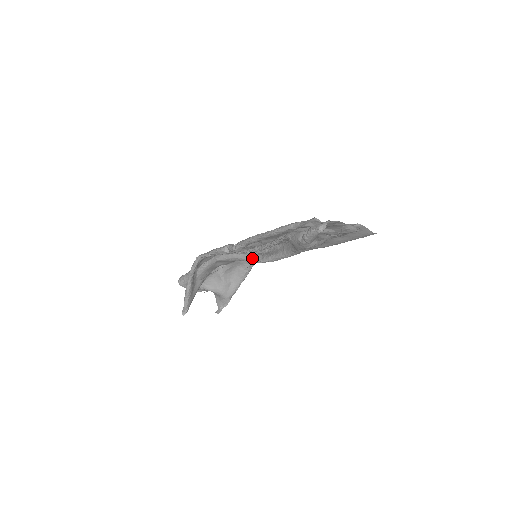
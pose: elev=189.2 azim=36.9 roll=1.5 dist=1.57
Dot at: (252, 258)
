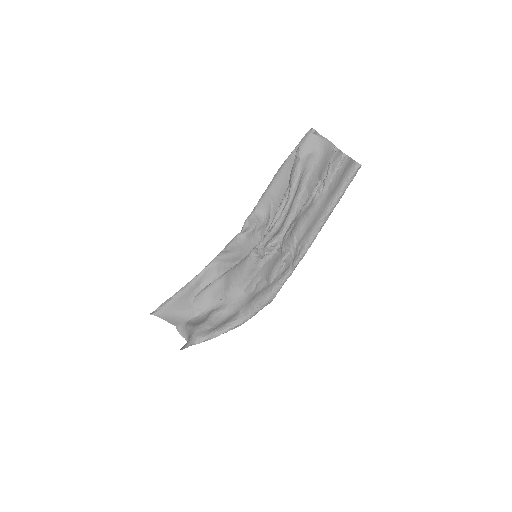
Dot at: (252, 251)
